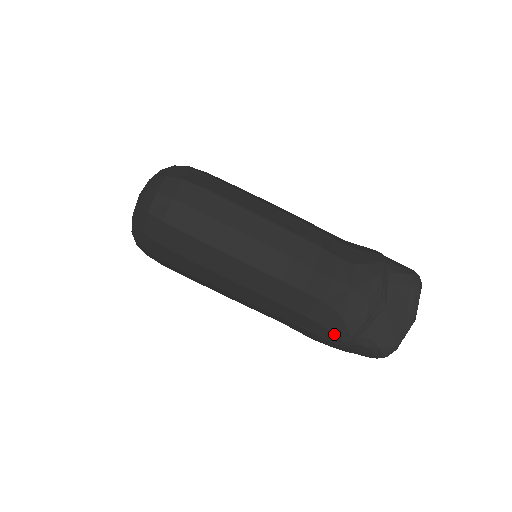
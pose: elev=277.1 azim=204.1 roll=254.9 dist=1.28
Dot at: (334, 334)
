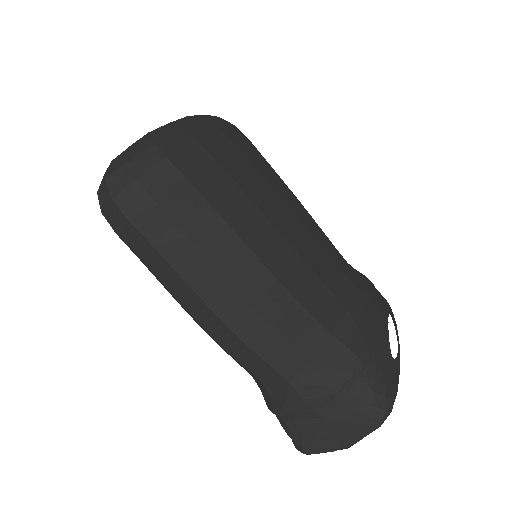
Dot at: (263, 395)
